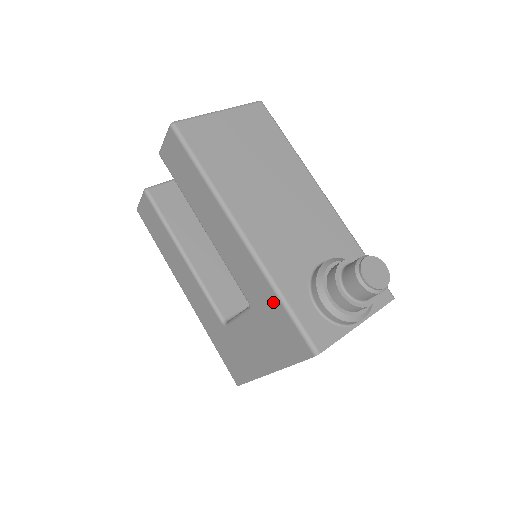
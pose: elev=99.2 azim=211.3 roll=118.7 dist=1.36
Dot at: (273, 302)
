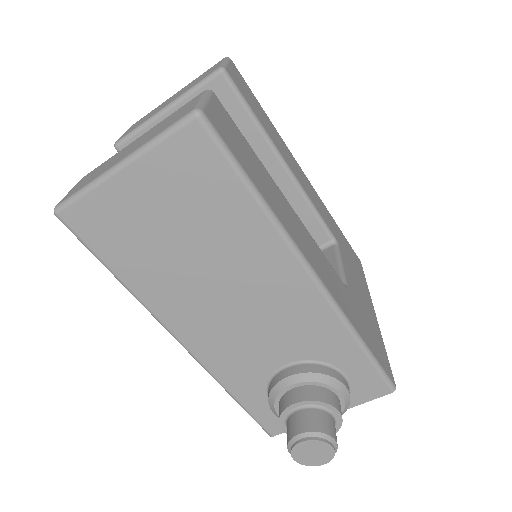
Dot at: occluded
